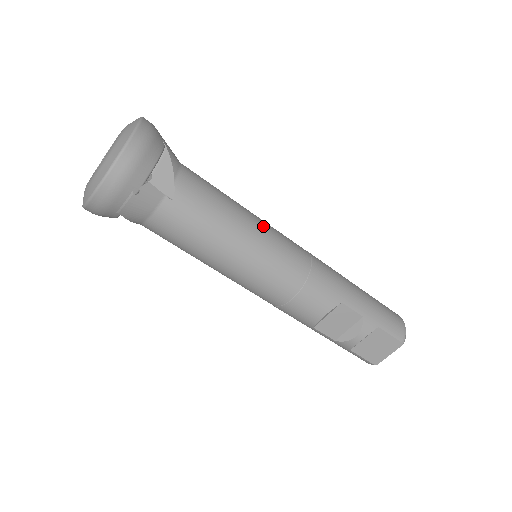
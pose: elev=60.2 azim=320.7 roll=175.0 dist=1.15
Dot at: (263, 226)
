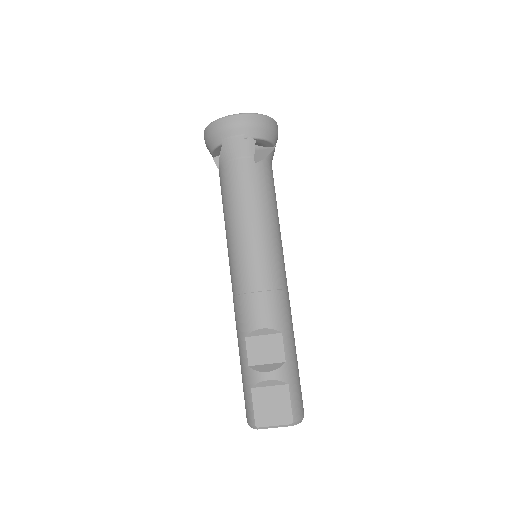
Dot at: occluded
